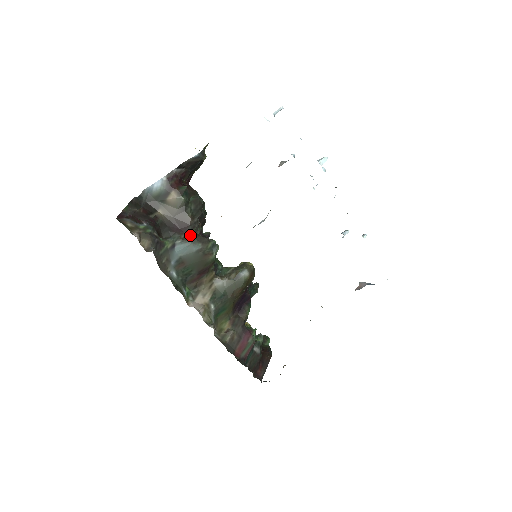
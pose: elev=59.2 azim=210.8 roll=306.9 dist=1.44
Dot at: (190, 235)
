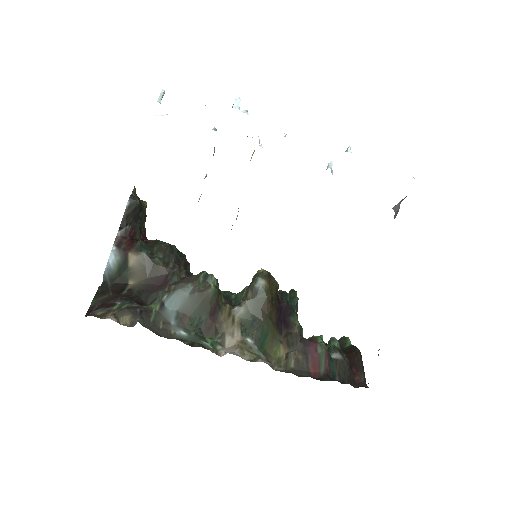
Dot at: (174, 283)
